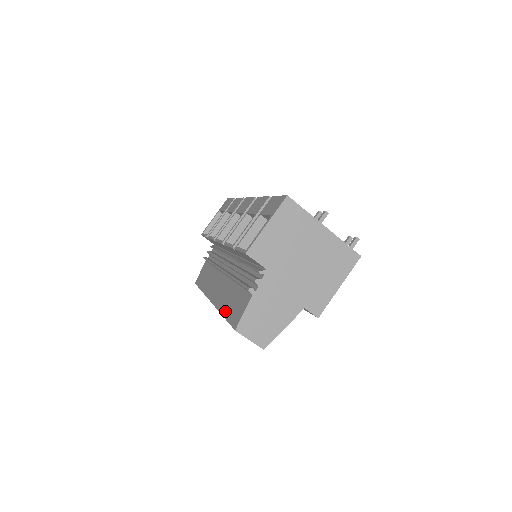
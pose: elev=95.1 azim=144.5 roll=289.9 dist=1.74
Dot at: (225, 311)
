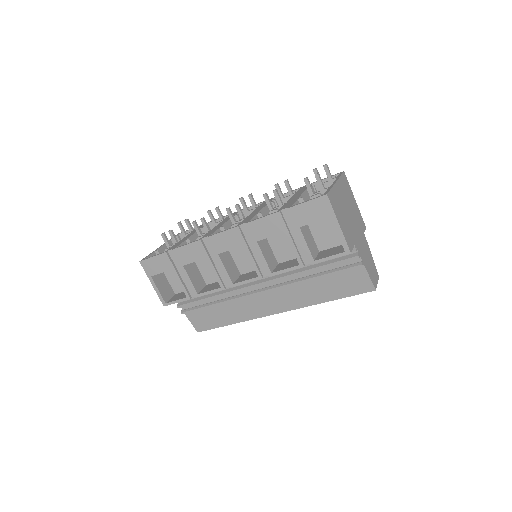
Dot at: (330, 297)
